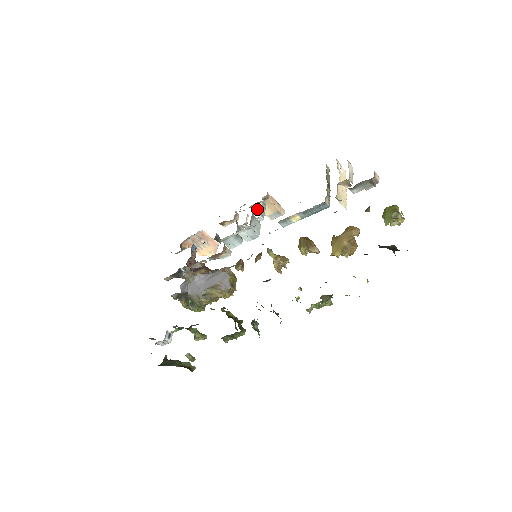
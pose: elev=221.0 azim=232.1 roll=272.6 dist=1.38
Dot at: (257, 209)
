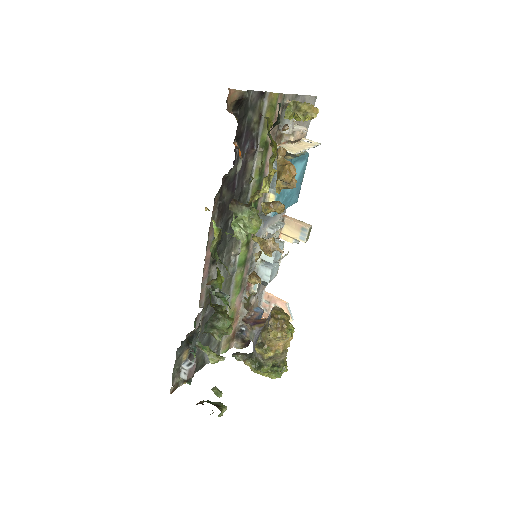
Dot at: (287, 237)
